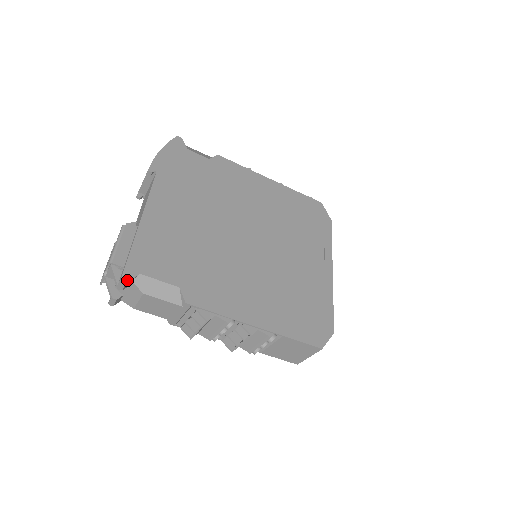
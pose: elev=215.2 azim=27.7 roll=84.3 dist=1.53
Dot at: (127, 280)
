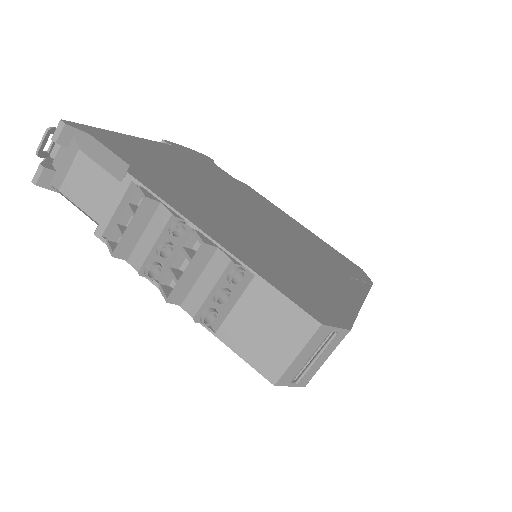
Dot at: (69, 124)
